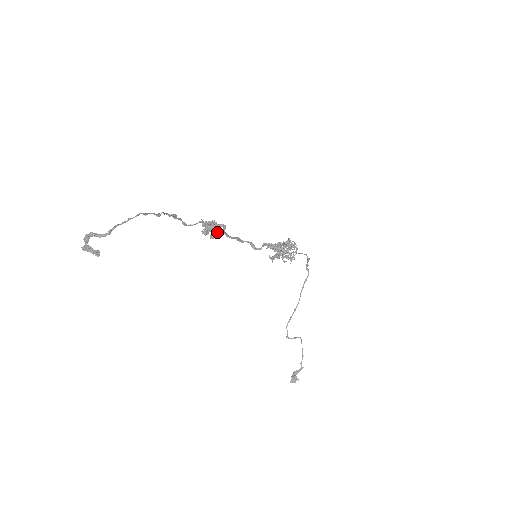
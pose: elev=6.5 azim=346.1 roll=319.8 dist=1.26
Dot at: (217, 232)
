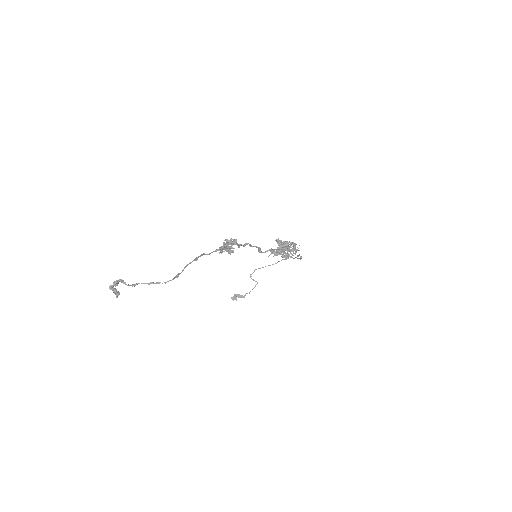
Dot at: occluded
